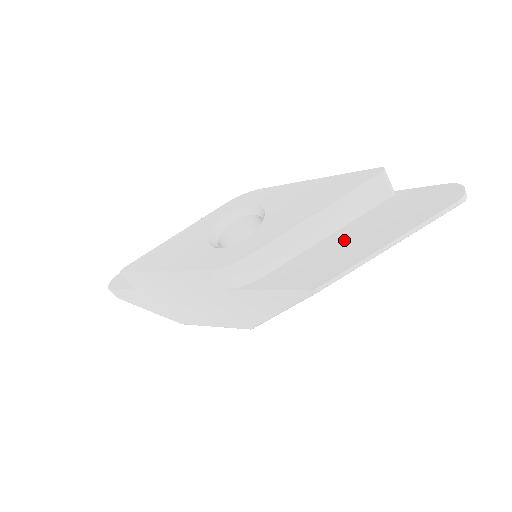
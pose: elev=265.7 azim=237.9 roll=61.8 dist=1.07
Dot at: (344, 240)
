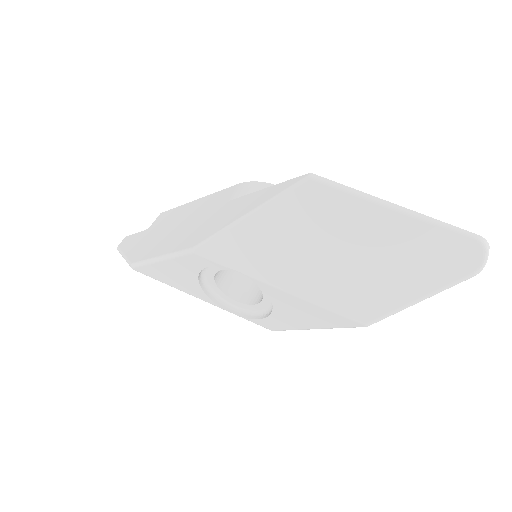
Dot at: occluded
